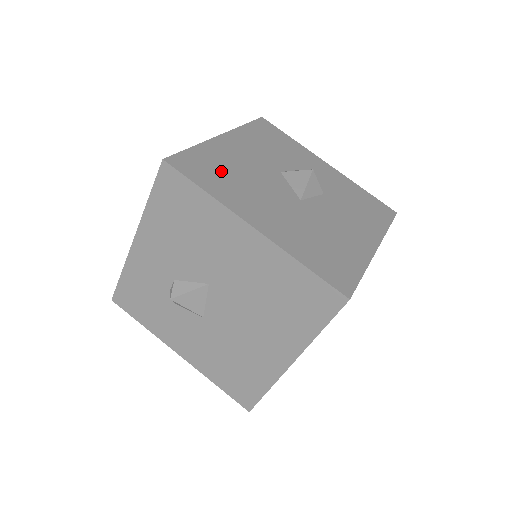
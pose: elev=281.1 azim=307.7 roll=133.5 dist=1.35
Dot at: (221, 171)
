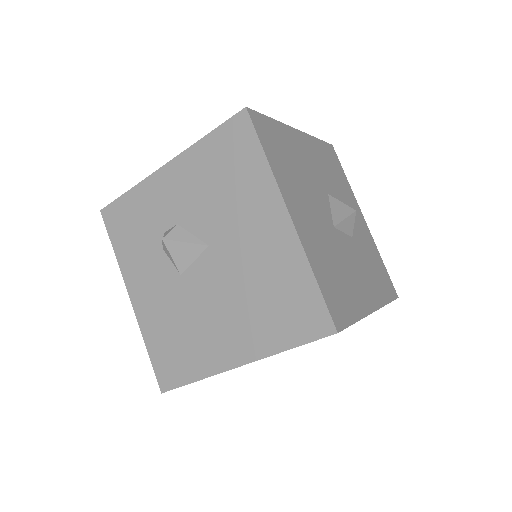
Dot at: (285, 154)
